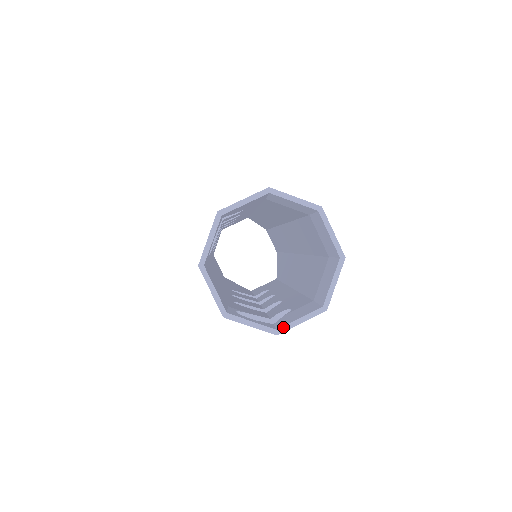
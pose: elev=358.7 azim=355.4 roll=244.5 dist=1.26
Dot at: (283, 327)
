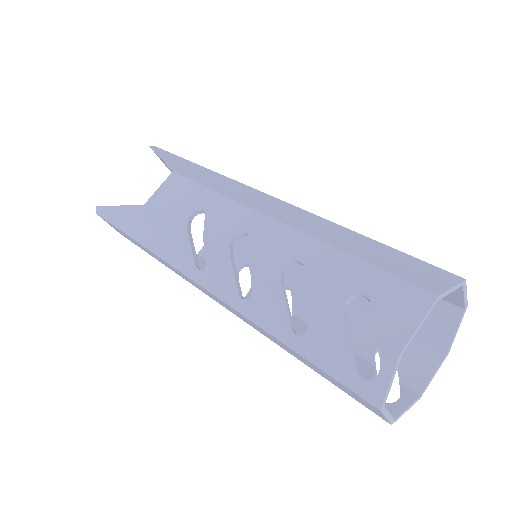
Dot at: (424, 390)
